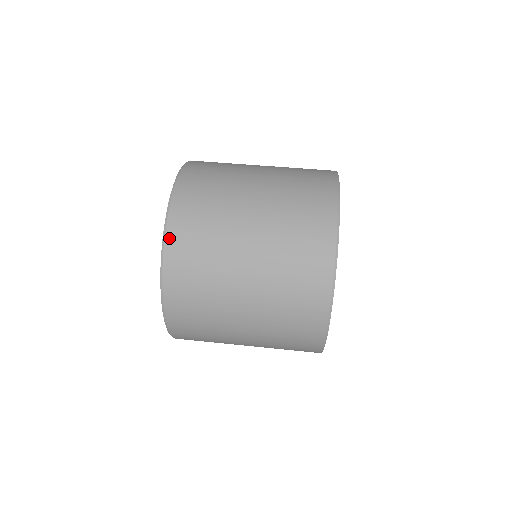
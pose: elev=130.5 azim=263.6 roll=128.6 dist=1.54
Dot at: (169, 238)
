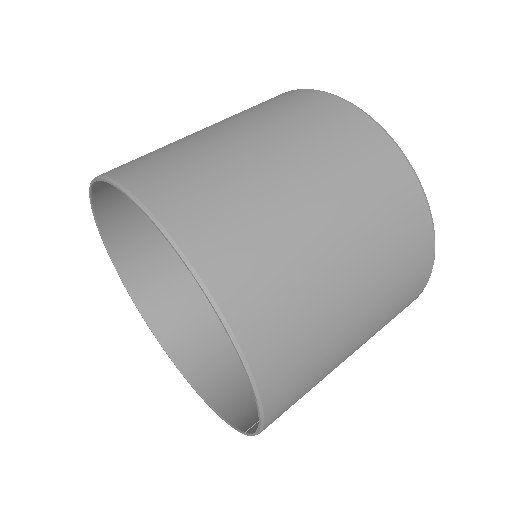
Dot at: (175, 230)
